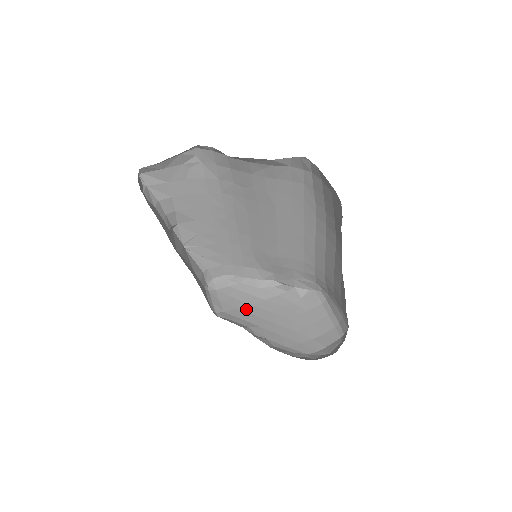
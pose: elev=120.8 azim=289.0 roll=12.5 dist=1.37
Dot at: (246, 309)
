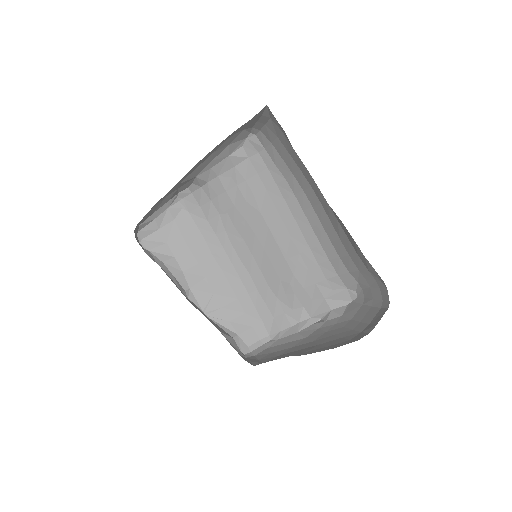
Dot at: (287, 352)
